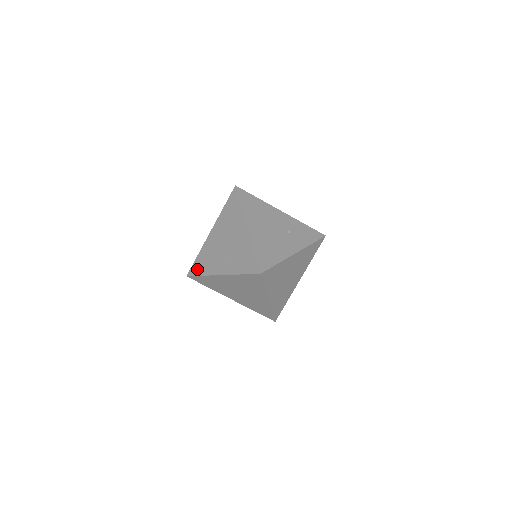
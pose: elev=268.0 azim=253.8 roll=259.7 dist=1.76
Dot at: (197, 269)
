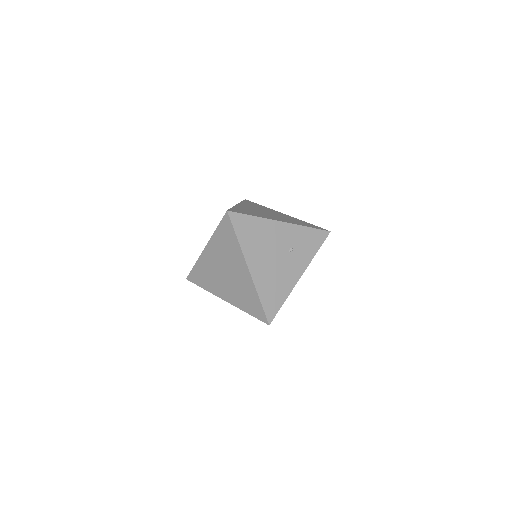
Dot at: (197, 280)
